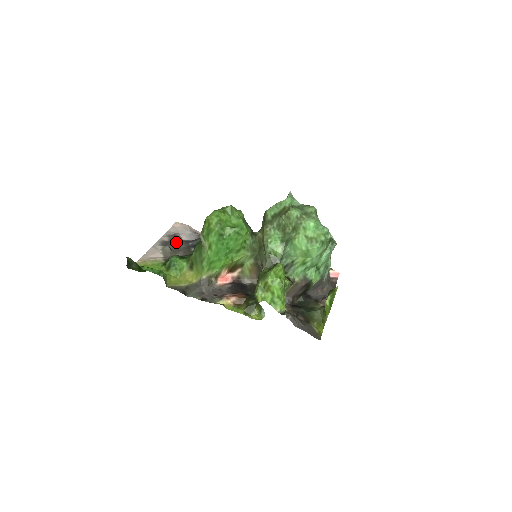
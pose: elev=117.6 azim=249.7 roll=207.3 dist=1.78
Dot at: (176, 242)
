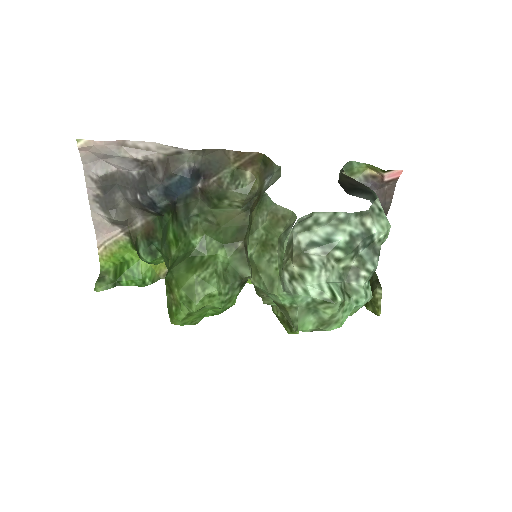
Dot at: (114, 190)
